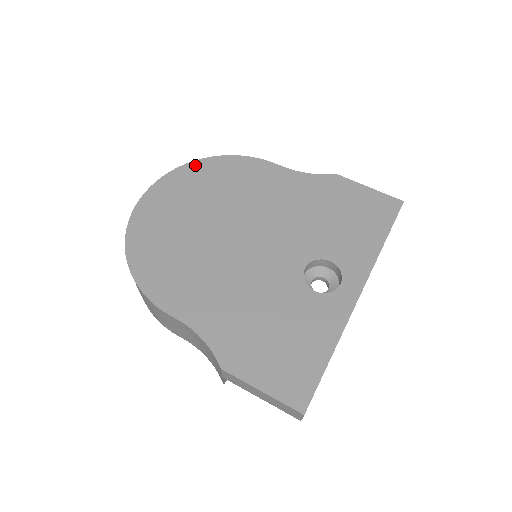
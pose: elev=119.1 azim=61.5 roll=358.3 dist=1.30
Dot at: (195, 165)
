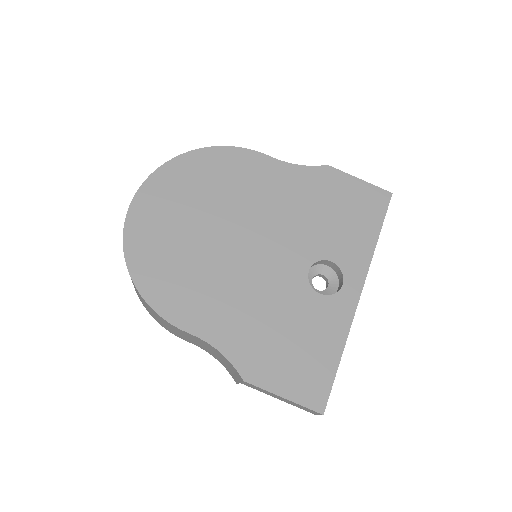
Dot at: (183, 159)
